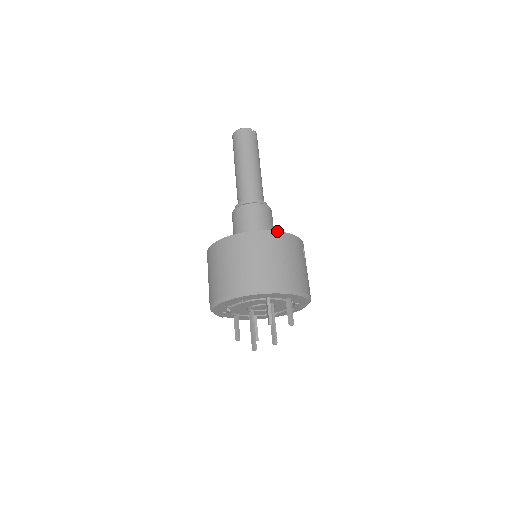
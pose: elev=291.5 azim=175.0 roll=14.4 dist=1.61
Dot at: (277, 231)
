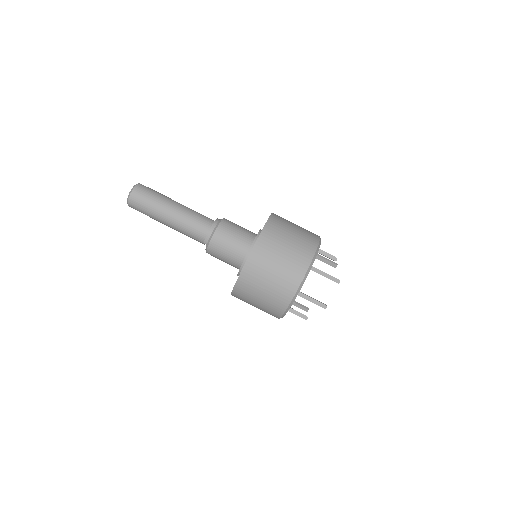
Dot at: (271, 214)
